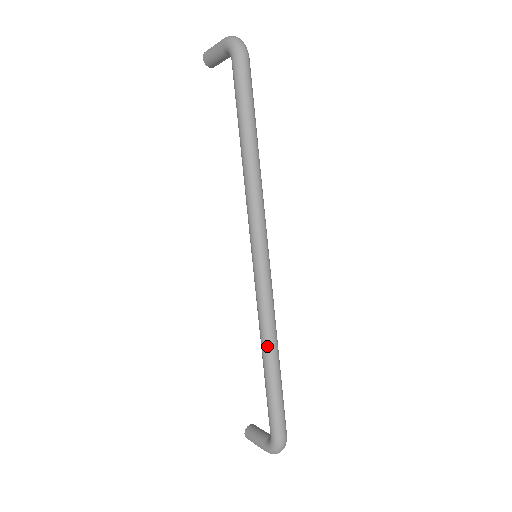
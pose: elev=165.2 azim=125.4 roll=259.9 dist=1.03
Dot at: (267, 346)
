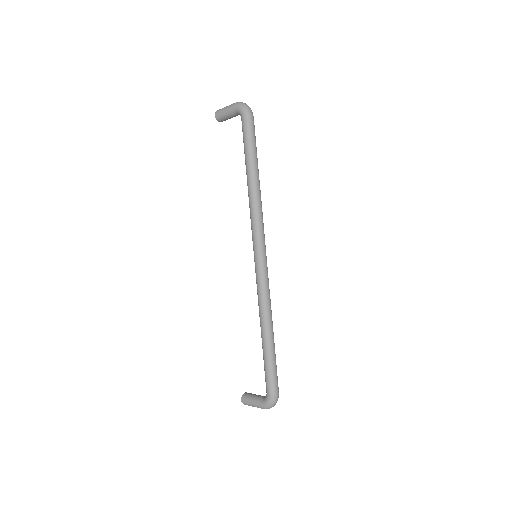
Dot at: (266, 322)
